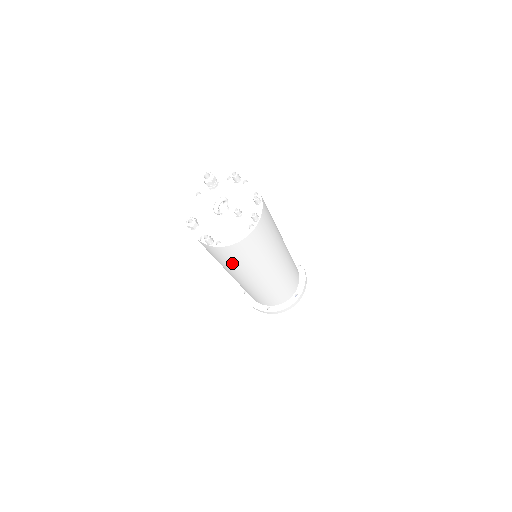
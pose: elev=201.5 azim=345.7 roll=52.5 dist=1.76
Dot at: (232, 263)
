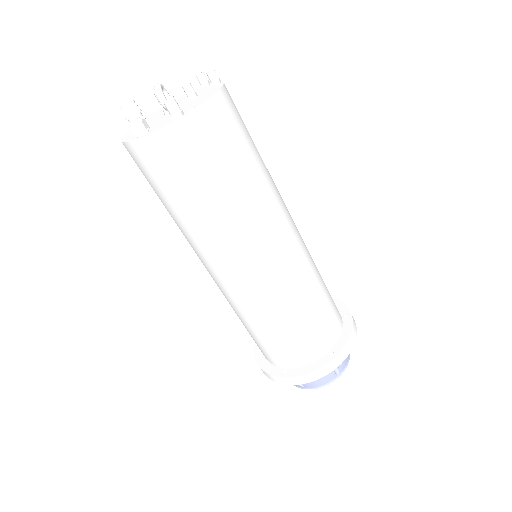
Dot at: (230, 175)
